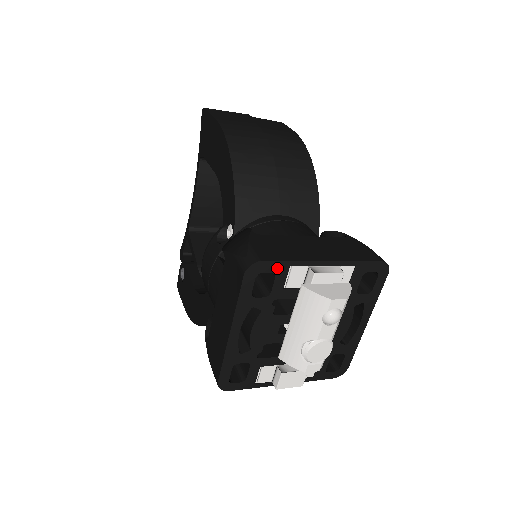
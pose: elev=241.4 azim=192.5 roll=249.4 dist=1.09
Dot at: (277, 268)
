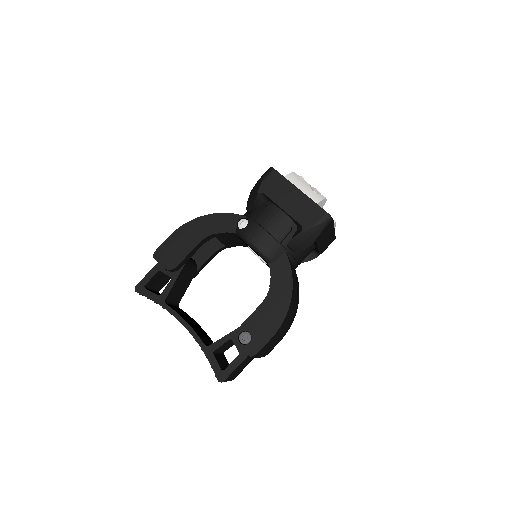
Dot at: occluded
